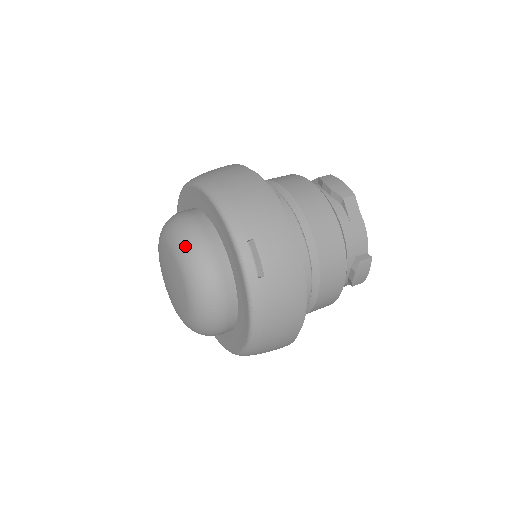
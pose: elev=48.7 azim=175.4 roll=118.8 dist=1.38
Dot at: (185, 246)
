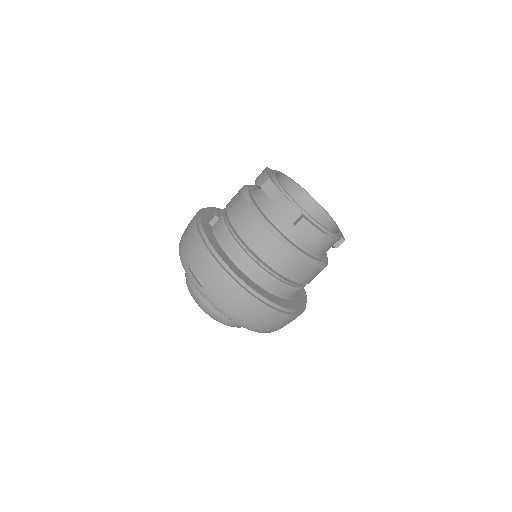
Dot at: (186, 282)
